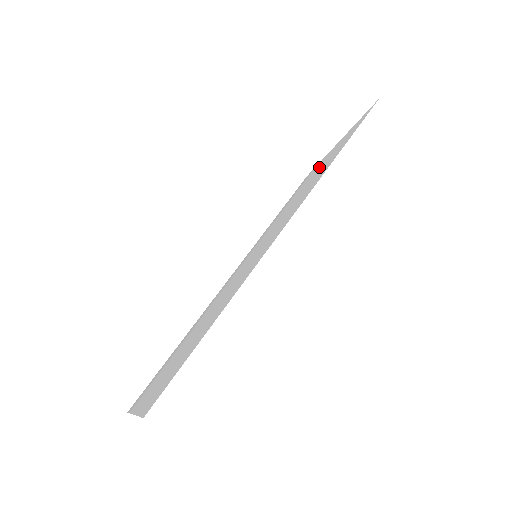
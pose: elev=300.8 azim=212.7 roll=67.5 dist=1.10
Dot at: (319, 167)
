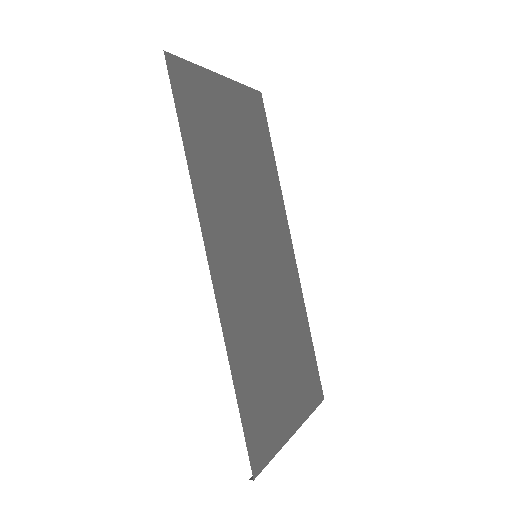
Dot at: occluded
